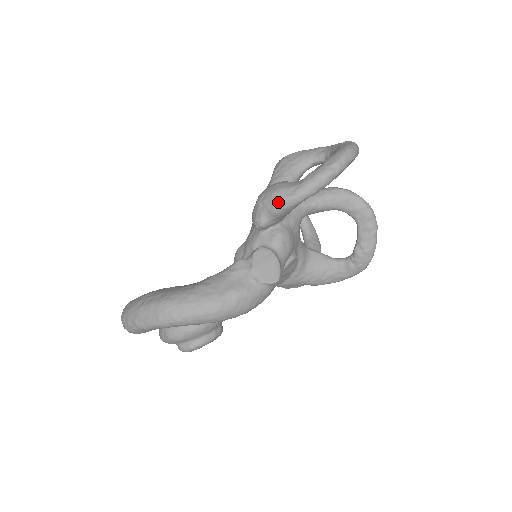
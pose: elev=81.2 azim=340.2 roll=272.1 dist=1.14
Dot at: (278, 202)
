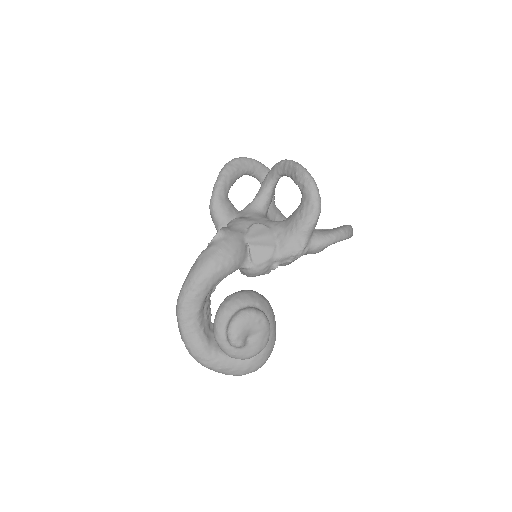
Dot at: (210, 211)
